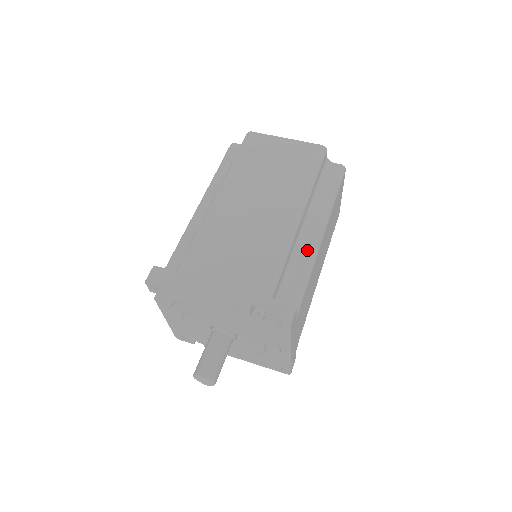
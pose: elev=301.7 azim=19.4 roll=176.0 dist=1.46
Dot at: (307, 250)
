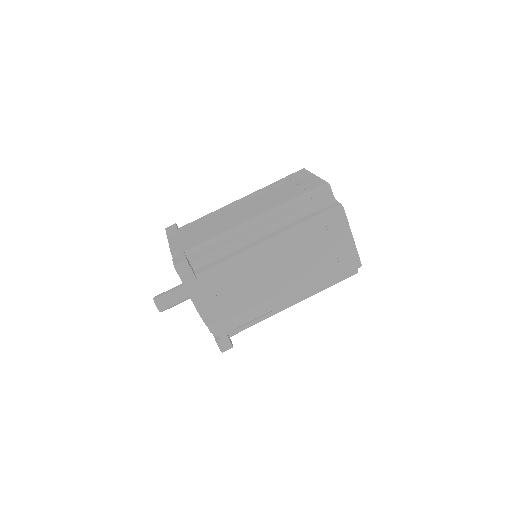
Dot at: (276, 309)
